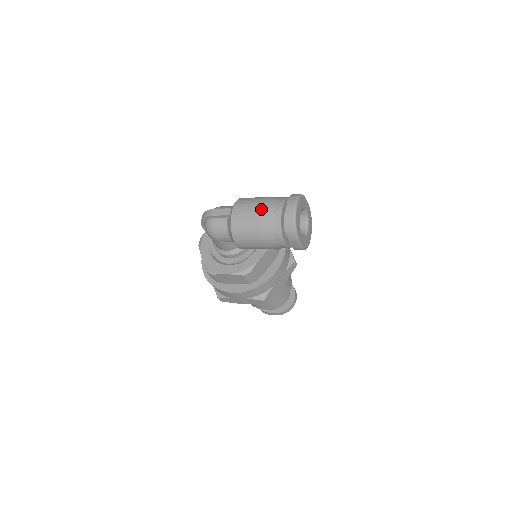
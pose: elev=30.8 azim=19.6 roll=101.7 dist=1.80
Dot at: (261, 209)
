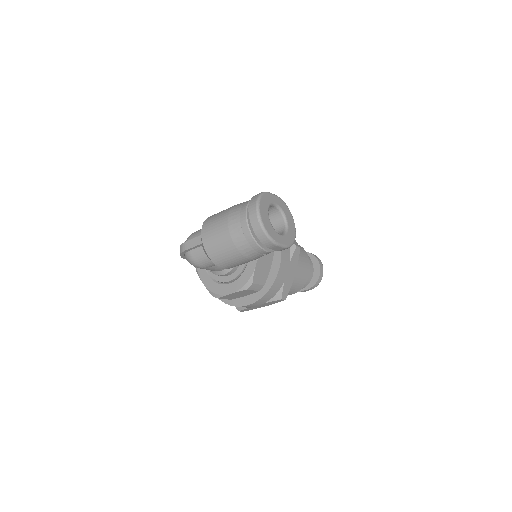
Dot at: (227, 227)
